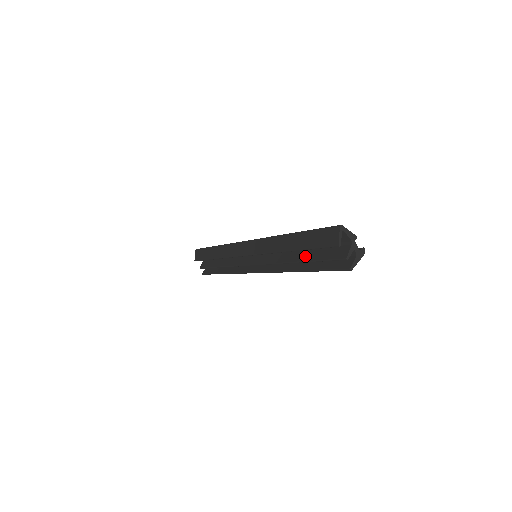
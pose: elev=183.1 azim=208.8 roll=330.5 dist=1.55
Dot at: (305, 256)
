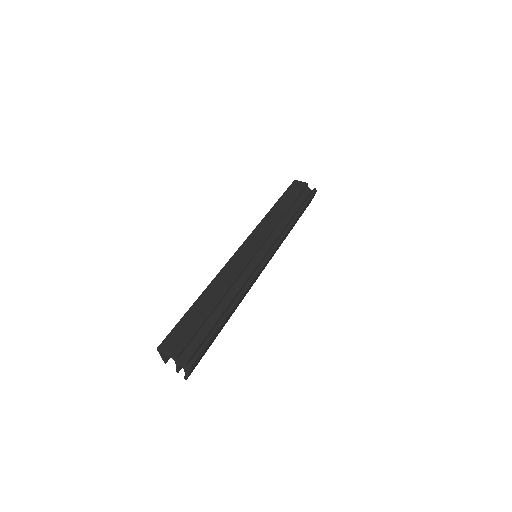
Dot at: occluded
